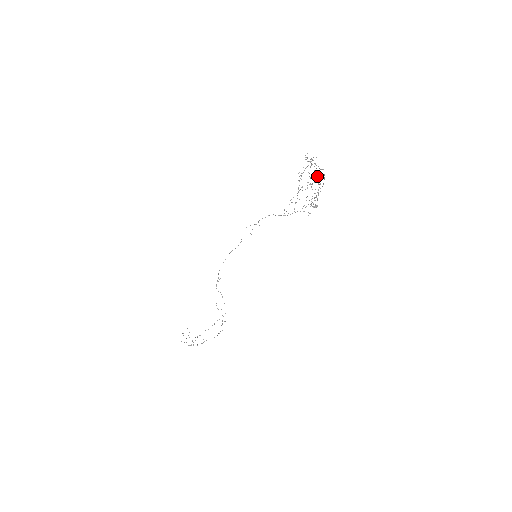
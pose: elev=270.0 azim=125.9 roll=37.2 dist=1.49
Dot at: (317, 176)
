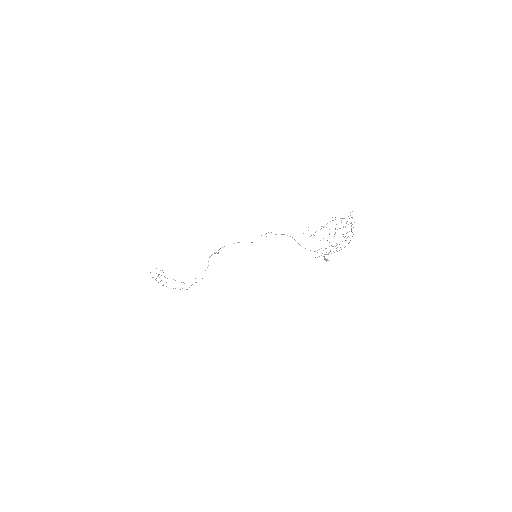
Dot at: occluded
